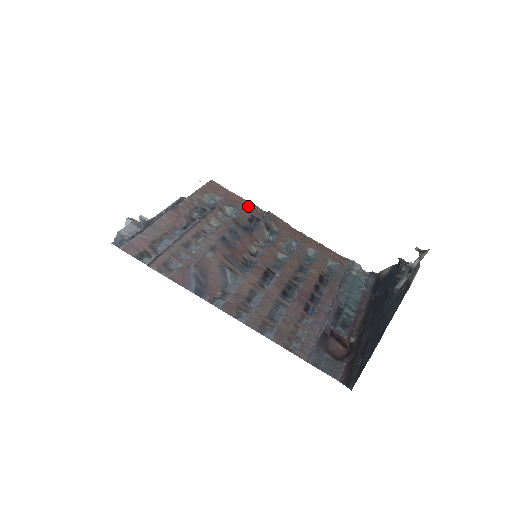
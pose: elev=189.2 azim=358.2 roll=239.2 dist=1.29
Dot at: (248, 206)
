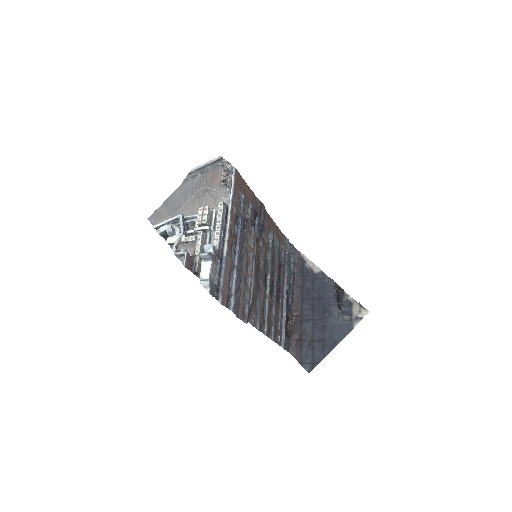
Dot at: (252, 198)
